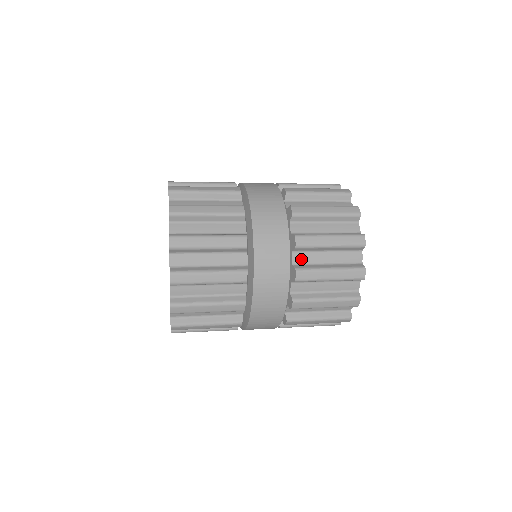
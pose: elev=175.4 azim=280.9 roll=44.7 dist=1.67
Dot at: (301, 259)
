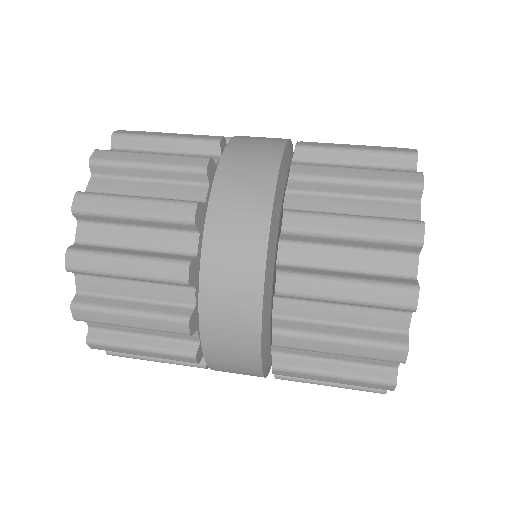
Dot at: (300, 203)
